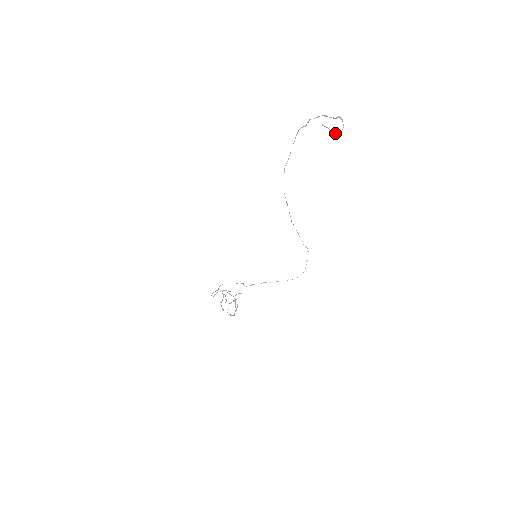
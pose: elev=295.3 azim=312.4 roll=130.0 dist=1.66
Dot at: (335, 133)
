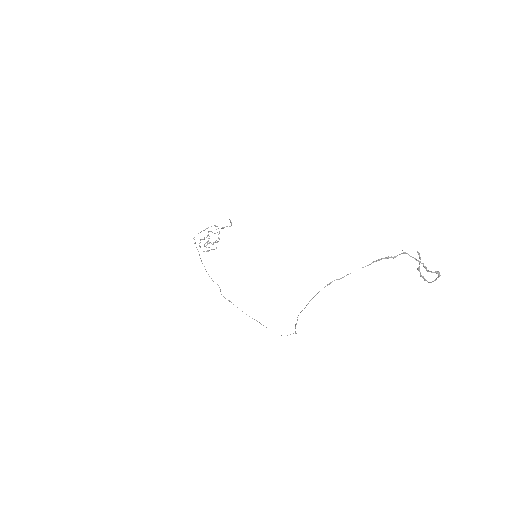
Dot at: occluded
